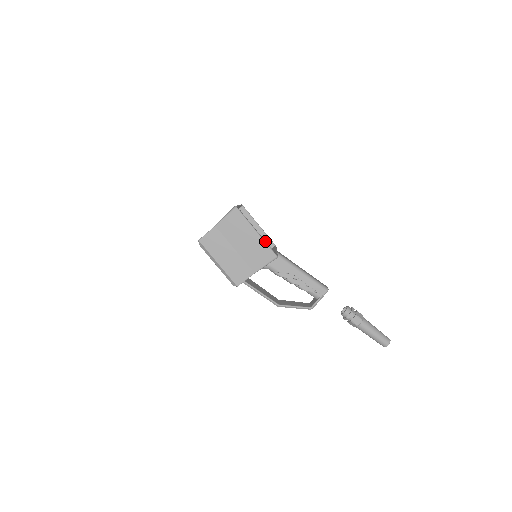
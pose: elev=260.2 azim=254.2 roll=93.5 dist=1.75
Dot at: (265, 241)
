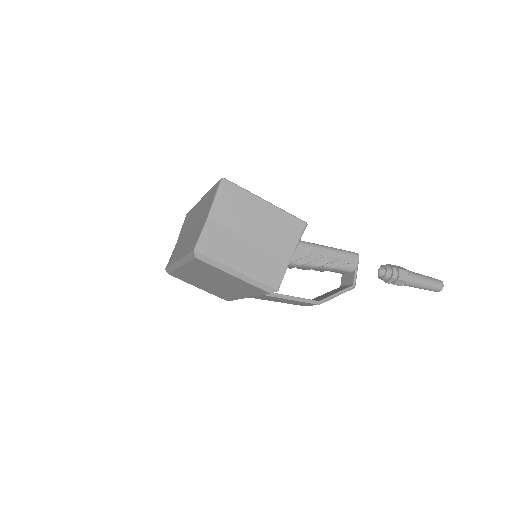
Dot at: occluded
